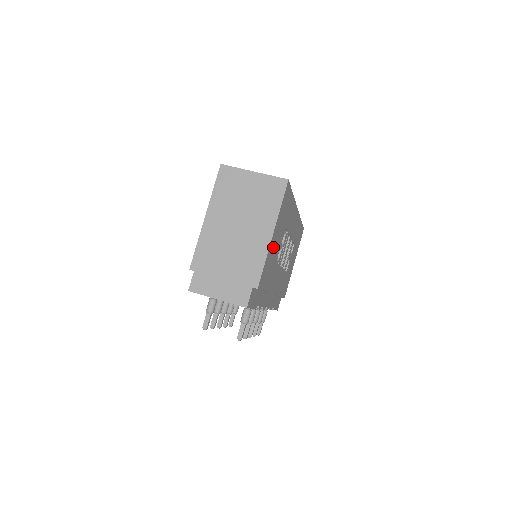
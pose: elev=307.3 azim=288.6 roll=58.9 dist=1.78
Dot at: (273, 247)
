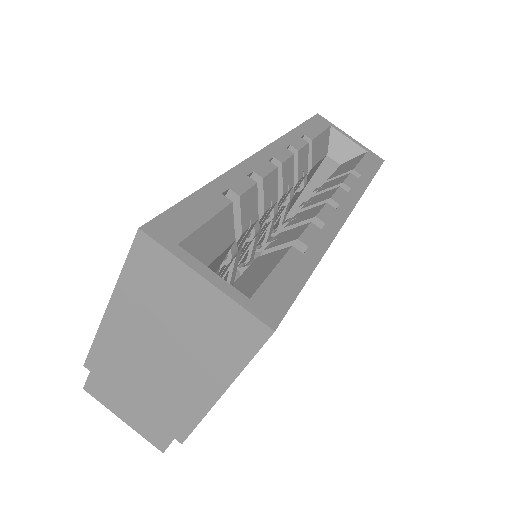
Dot at: occluded
